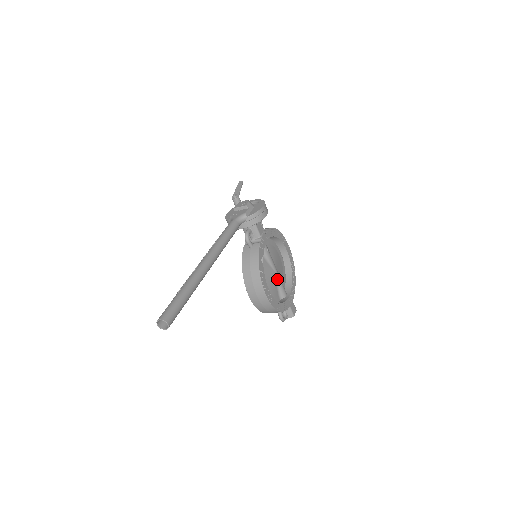
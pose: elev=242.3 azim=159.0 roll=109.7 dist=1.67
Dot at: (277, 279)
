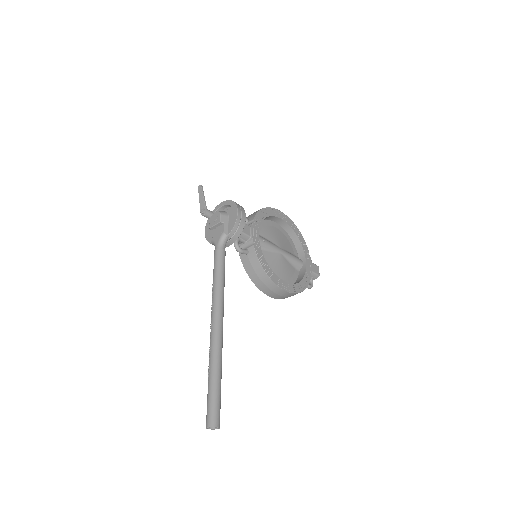
Dot at: (287, 257)
